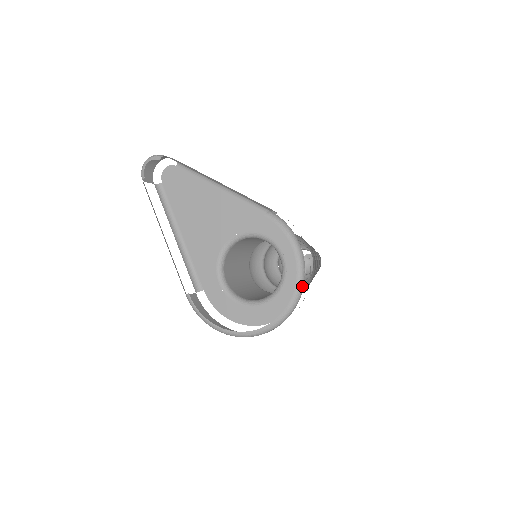
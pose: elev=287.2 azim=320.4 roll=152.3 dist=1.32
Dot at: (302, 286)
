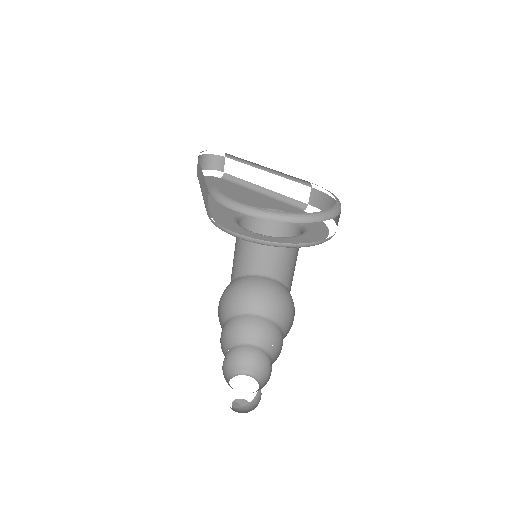
Dot at: (339, 211)
